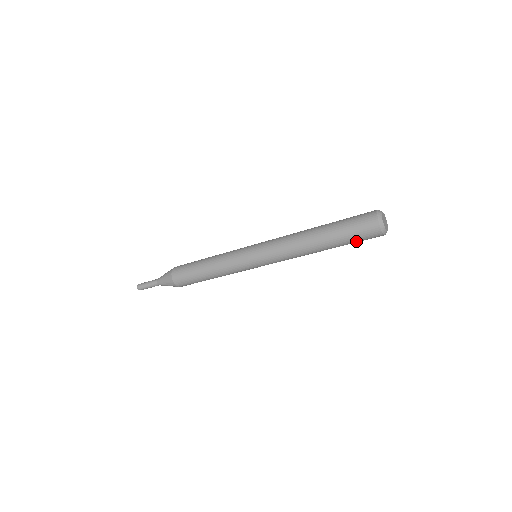
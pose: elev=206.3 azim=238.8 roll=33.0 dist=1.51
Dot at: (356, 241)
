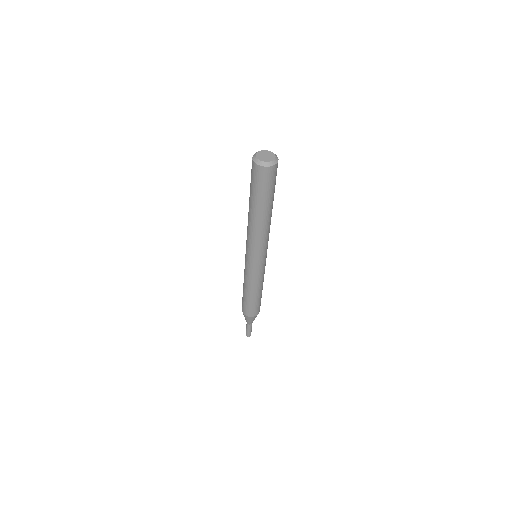
Dot at: (257, 187)
